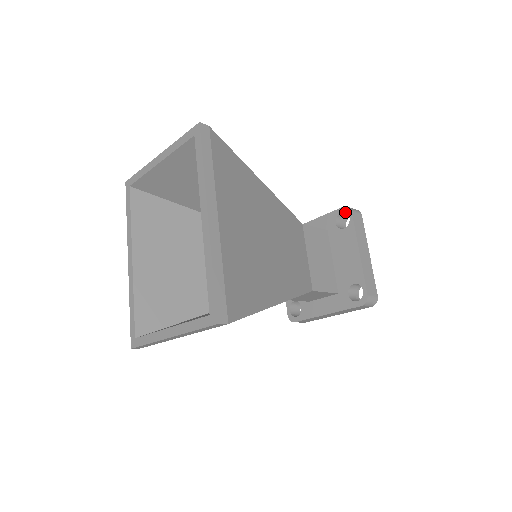
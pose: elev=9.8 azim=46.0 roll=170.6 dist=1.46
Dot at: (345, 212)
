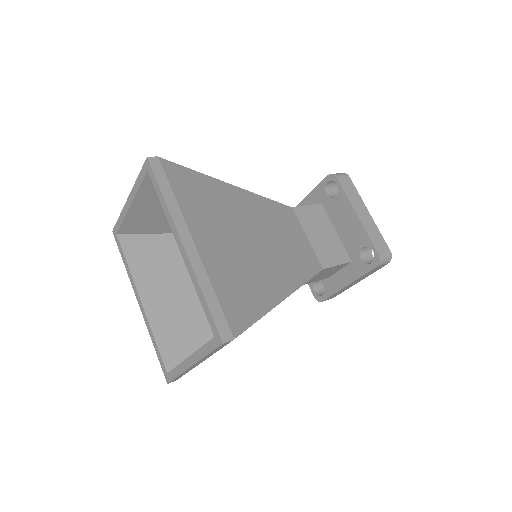
Dot at: (331, 180)
